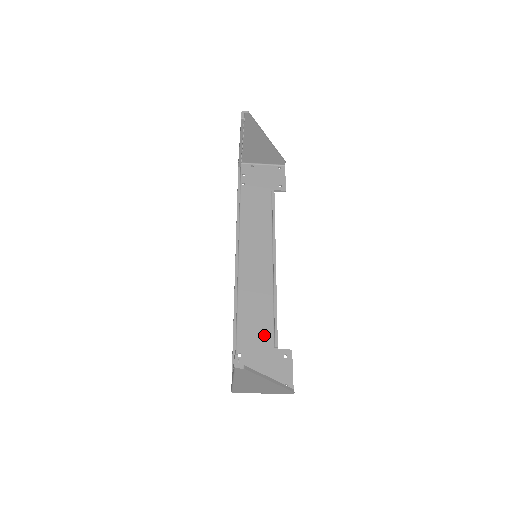
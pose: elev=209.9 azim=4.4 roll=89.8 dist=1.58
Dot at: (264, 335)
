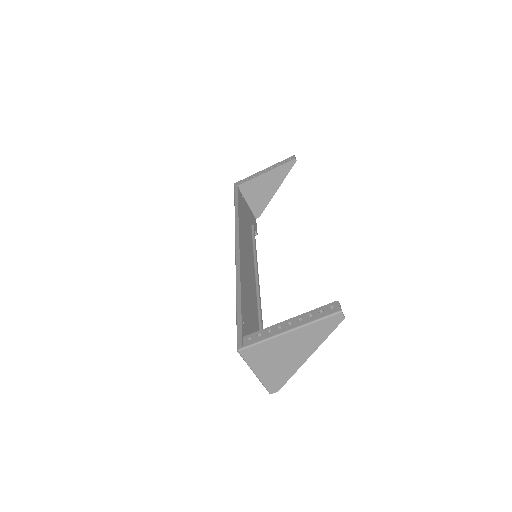
Dot at: (255, 323)
